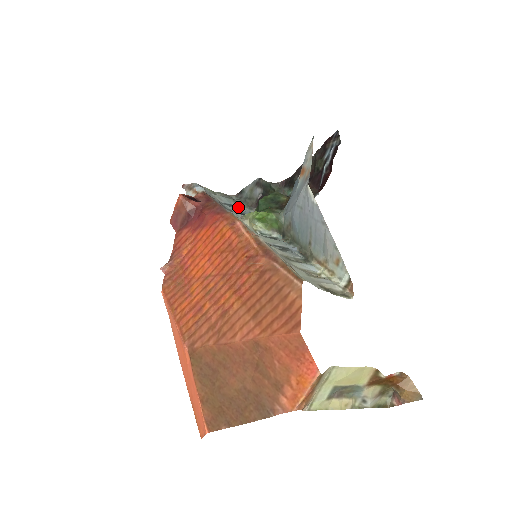
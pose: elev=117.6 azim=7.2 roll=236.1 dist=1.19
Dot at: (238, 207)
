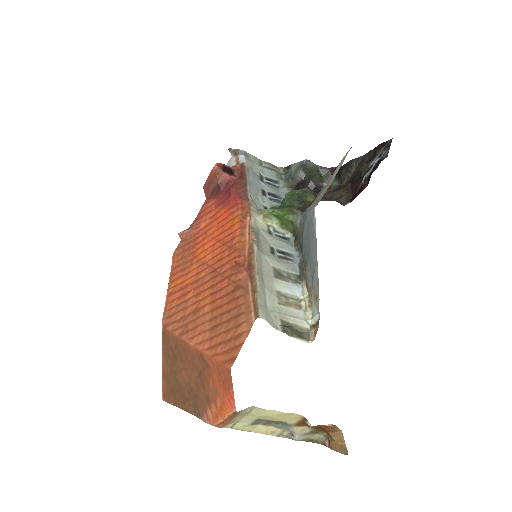
Dot at: (278, 184)
